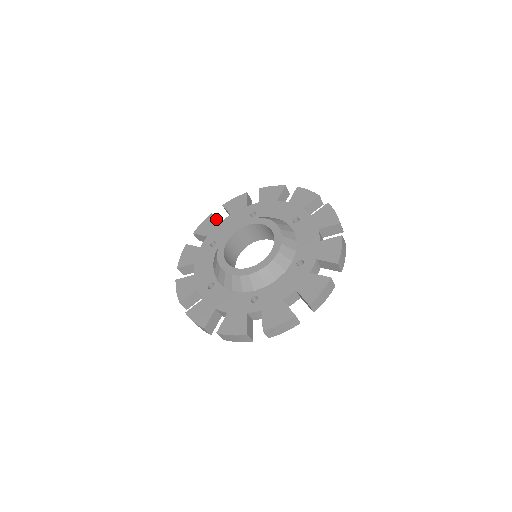
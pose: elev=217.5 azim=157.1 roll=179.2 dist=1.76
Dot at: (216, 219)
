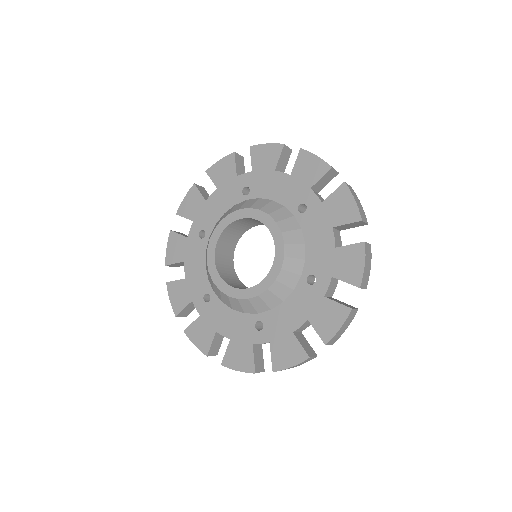
Dot at: (200, 194)
